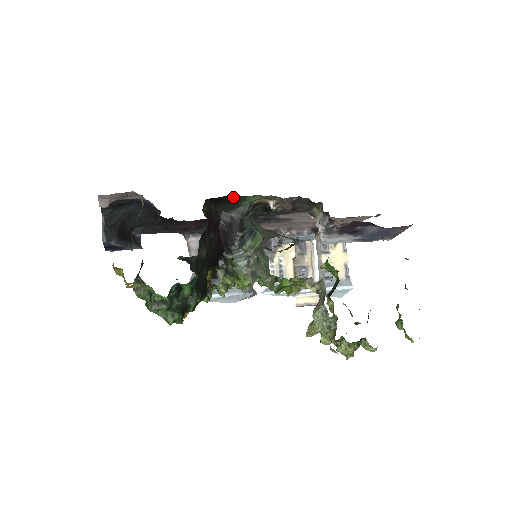
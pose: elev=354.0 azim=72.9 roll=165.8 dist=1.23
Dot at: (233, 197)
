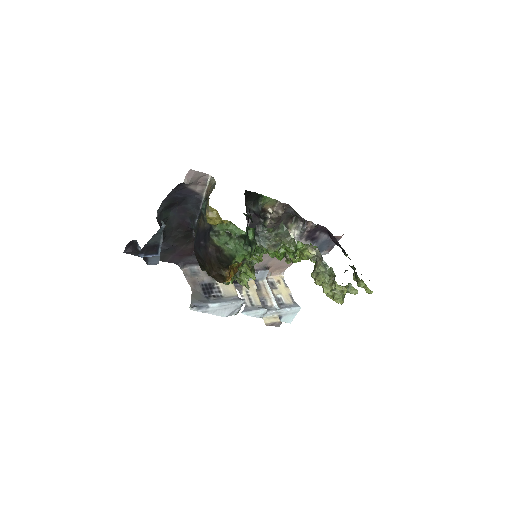
Dot at: (257, 195)
